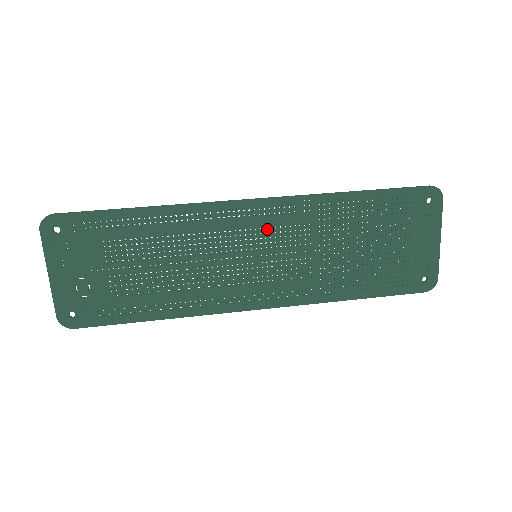
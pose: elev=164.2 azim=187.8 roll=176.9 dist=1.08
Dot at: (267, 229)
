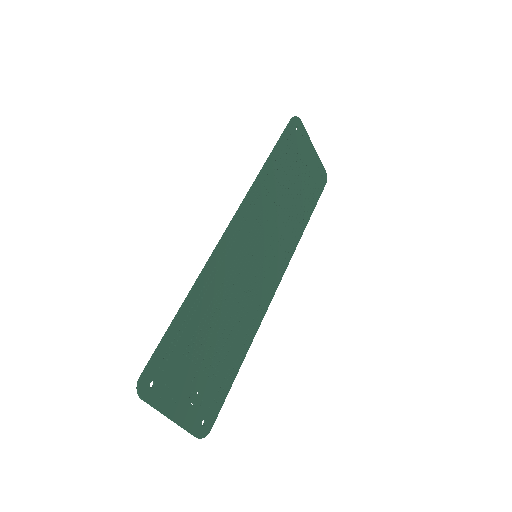
Dot at: (250, 233)
